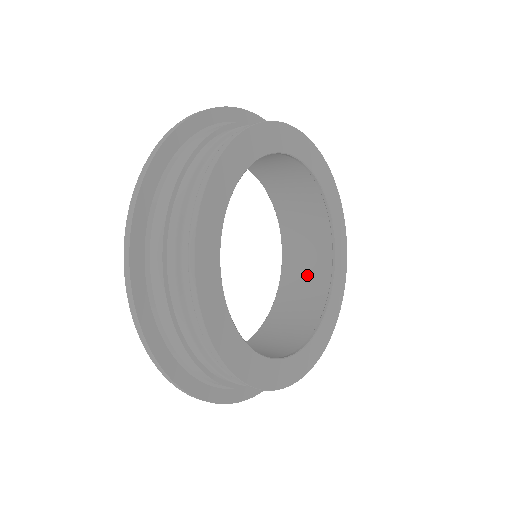
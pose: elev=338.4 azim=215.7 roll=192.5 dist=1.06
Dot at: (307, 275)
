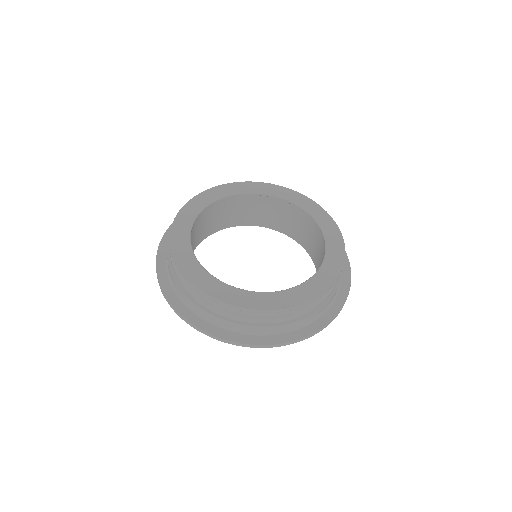
Dot at: occluded
